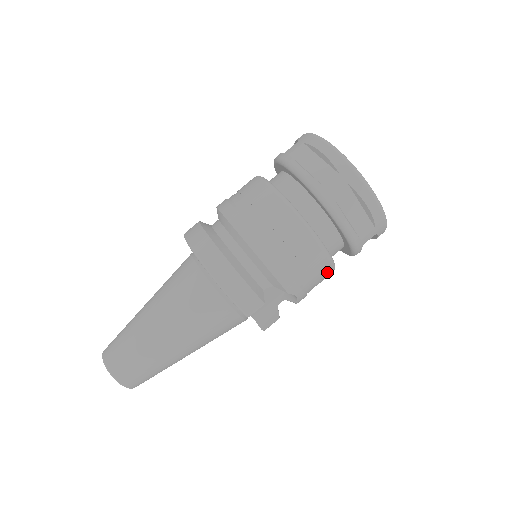
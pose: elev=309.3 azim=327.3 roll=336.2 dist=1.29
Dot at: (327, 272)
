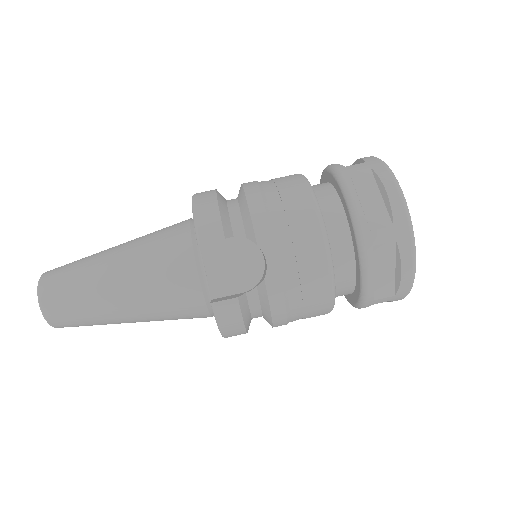
Dot at: (317, 258)
